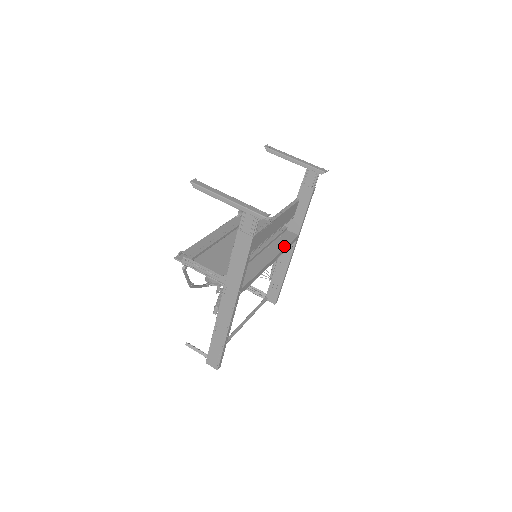
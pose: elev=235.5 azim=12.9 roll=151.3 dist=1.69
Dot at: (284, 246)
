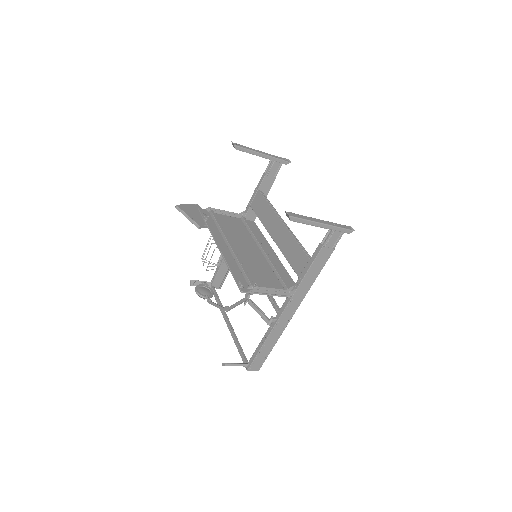
Dot at: (264, 237)
